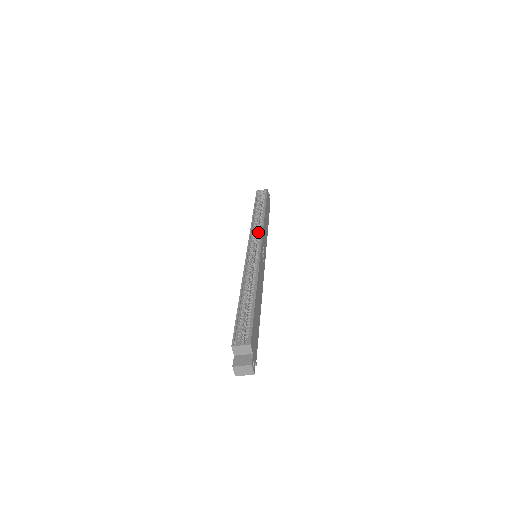
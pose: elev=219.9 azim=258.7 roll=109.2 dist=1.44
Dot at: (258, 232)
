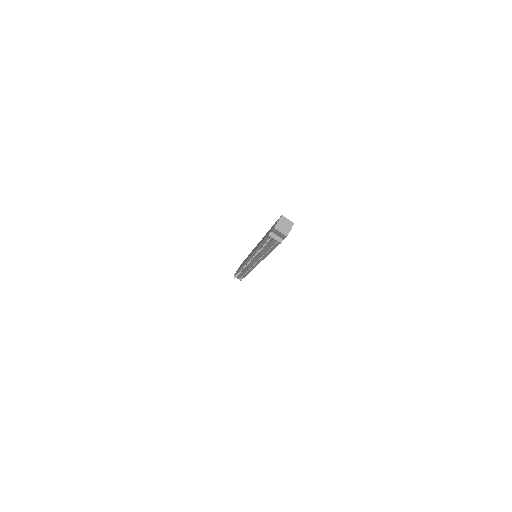
Dot at: occluded
